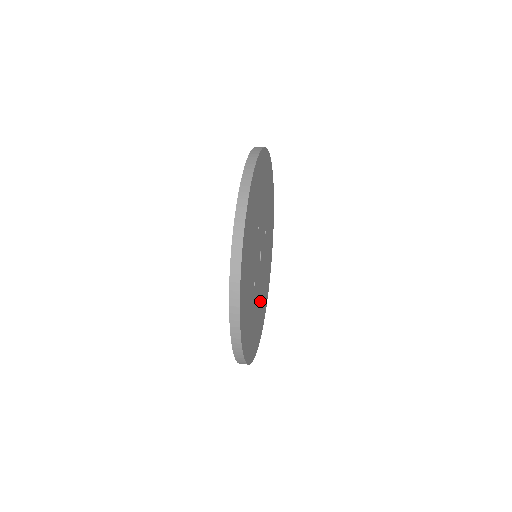
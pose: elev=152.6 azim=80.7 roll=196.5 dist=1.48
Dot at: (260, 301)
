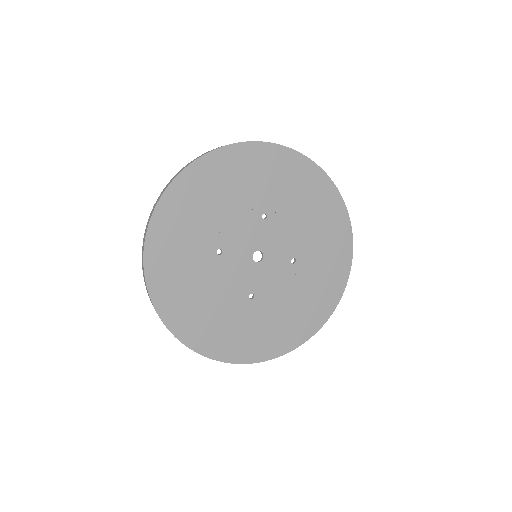
Dot at: (236, 310)
